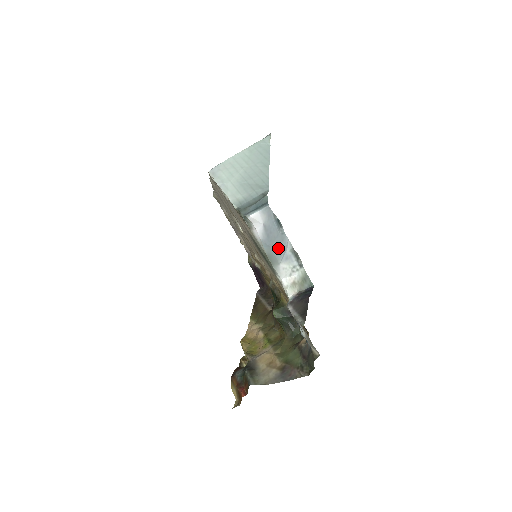
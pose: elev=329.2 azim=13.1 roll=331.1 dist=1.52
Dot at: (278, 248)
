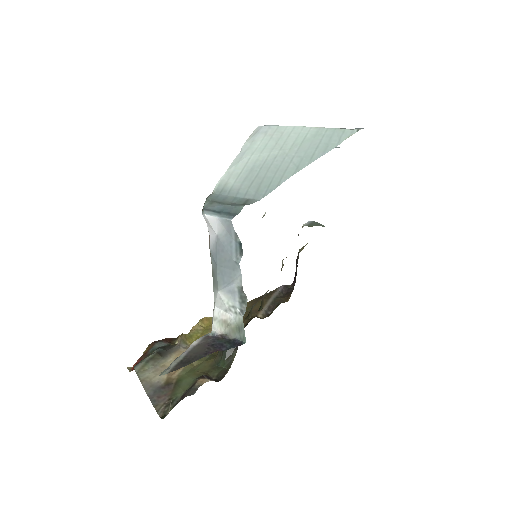
Dot at: (225, 273)
